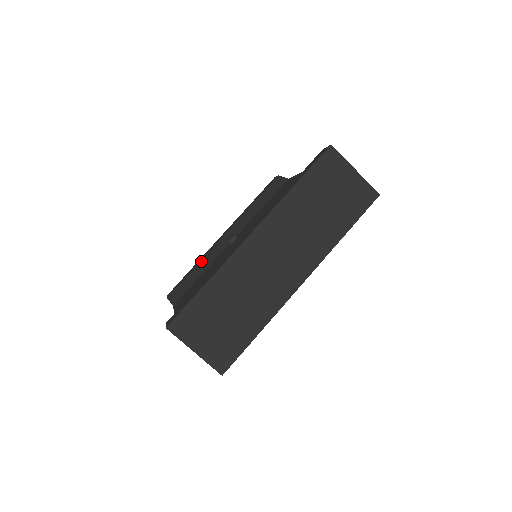
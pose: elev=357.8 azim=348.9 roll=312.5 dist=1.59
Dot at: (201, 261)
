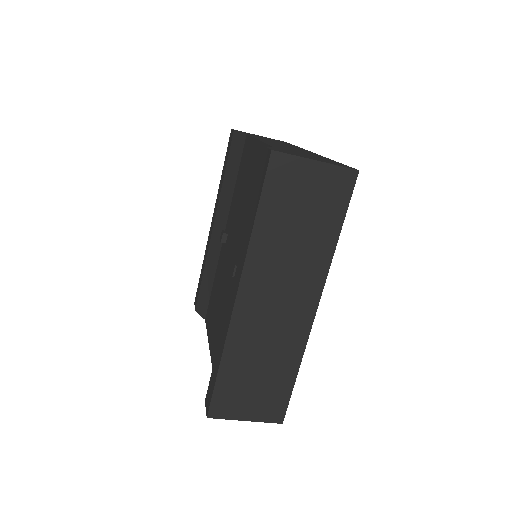
Dot at: (206, 263)
